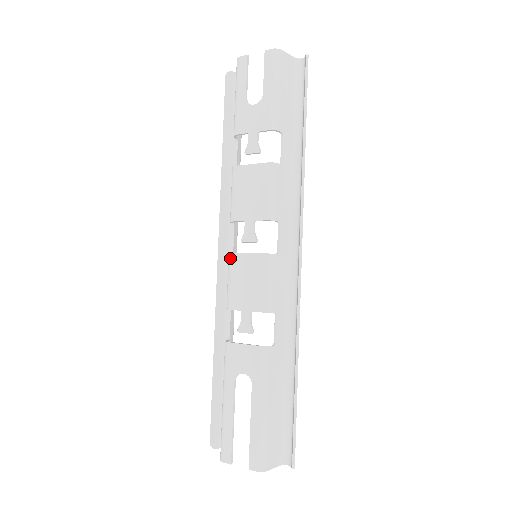
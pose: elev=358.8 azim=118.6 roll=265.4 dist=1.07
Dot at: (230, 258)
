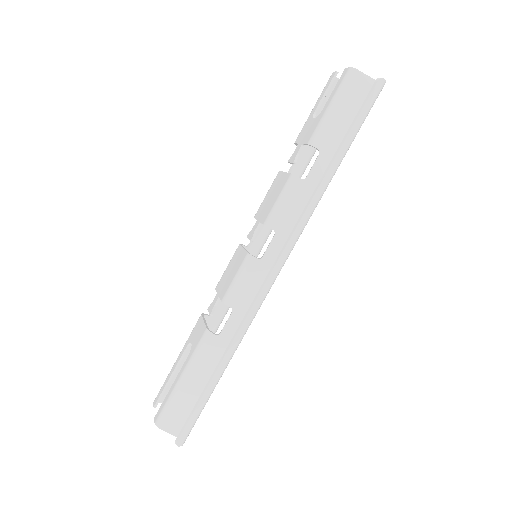
Dot at: occluded
